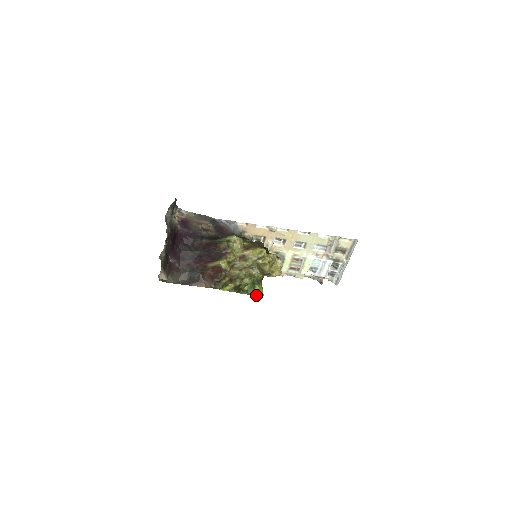
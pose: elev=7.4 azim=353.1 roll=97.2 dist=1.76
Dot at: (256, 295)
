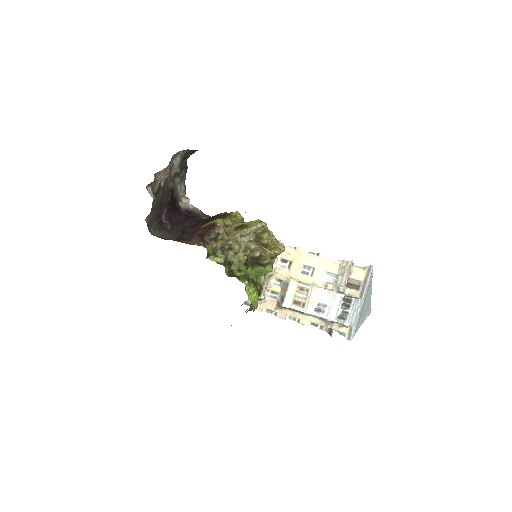
Dot at: (248, 289)
